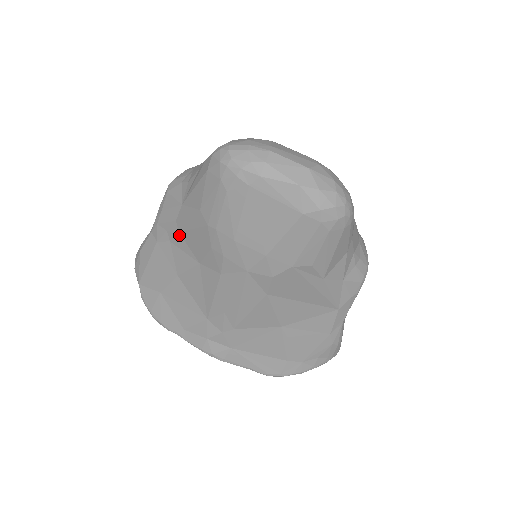
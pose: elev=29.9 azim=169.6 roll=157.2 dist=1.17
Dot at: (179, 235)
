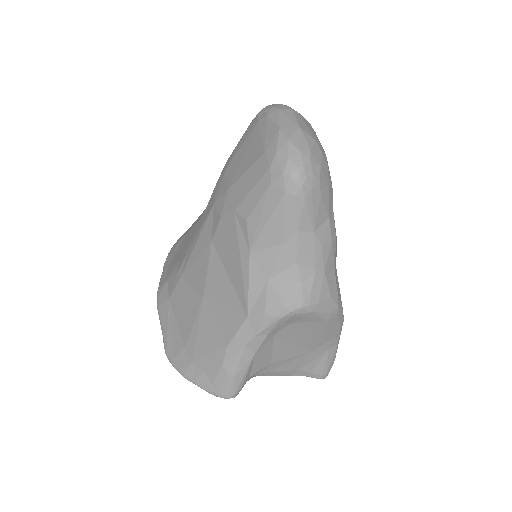
Dot at: occluded
